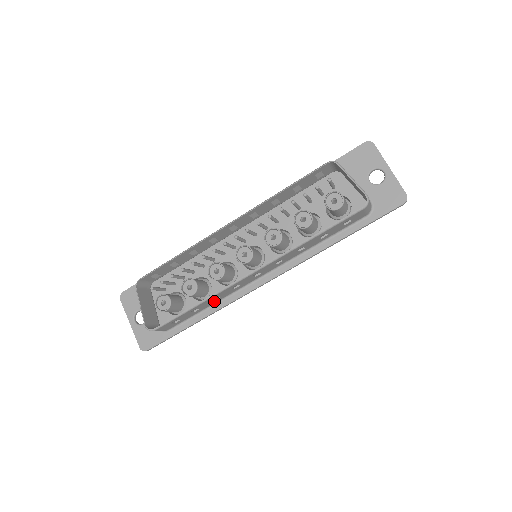
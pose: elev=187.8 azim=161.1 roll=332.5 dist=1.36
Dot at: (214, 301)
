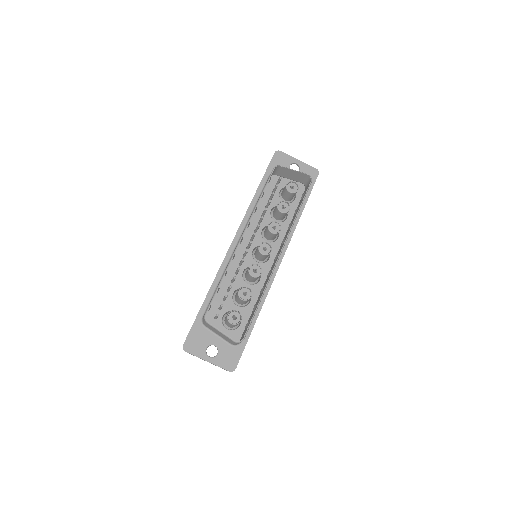
Dot at: occluded
